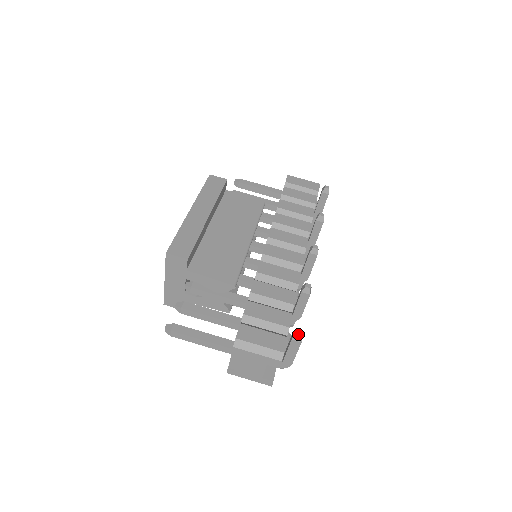
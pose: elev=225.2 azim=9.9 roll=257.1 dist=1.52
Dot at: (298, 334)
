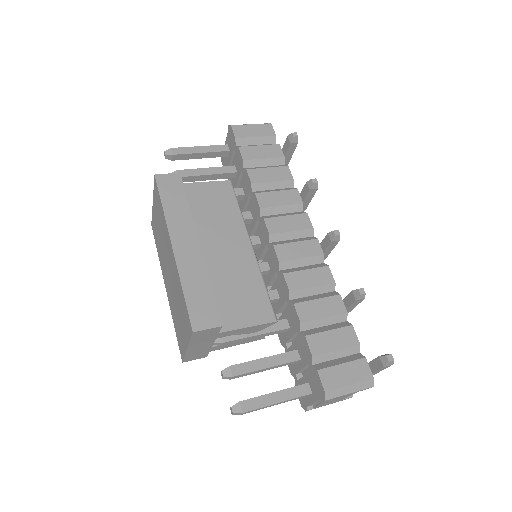
Dot at: (391, 361)
